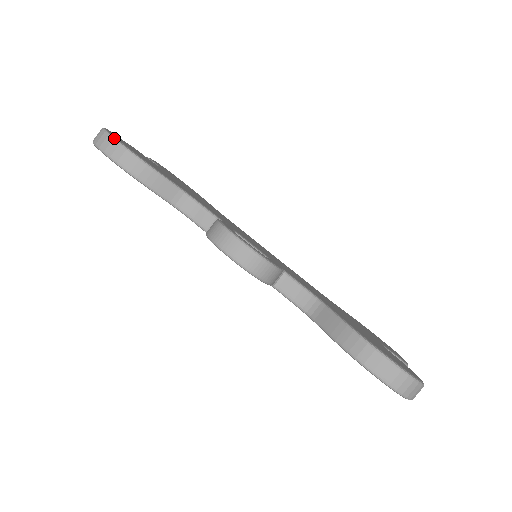
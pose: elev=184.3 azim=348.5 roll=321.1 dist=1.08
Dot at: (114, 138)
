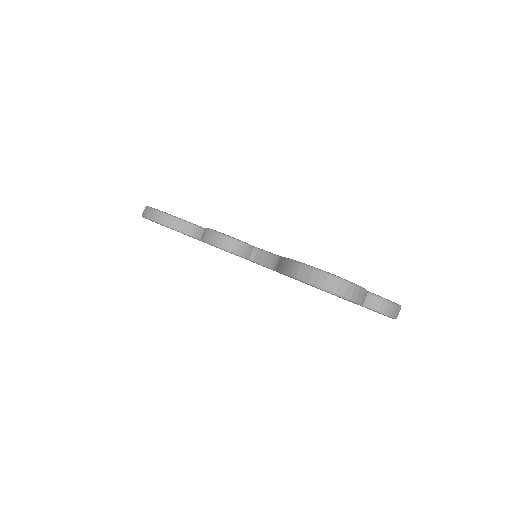
Dot at: (149, 207)
